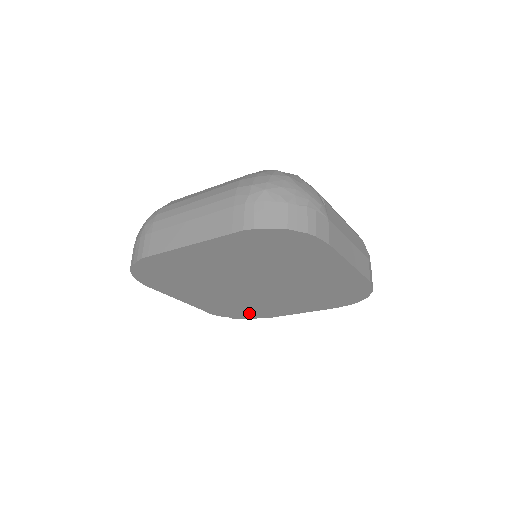
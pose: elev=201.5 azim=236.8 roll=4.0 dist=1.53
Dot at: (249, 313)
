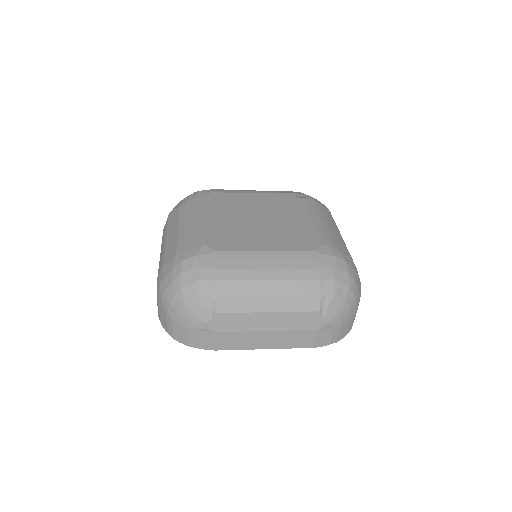
Dot at: occluded
